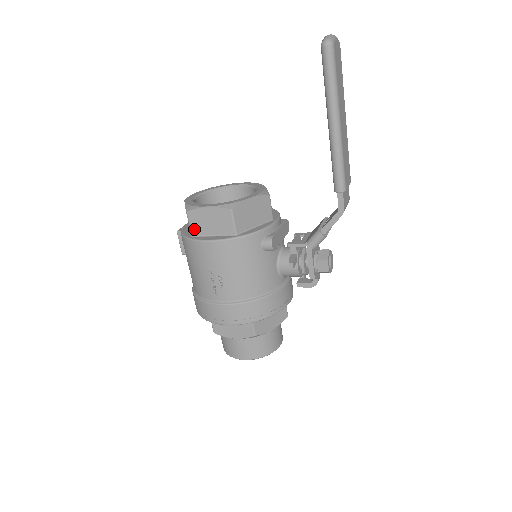
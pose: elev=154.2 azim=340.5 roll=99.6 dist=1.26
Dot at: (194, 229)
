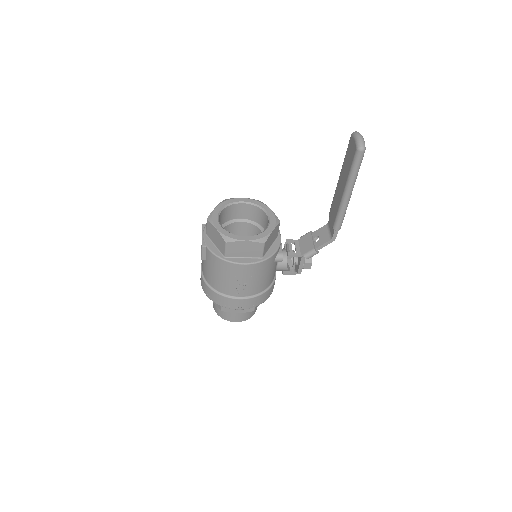
Dot at: (229, 253)
